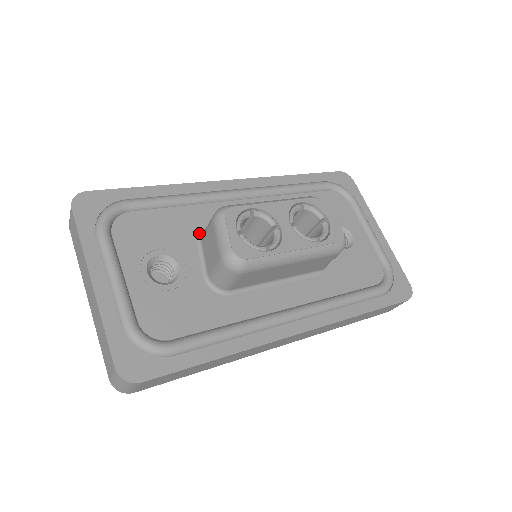
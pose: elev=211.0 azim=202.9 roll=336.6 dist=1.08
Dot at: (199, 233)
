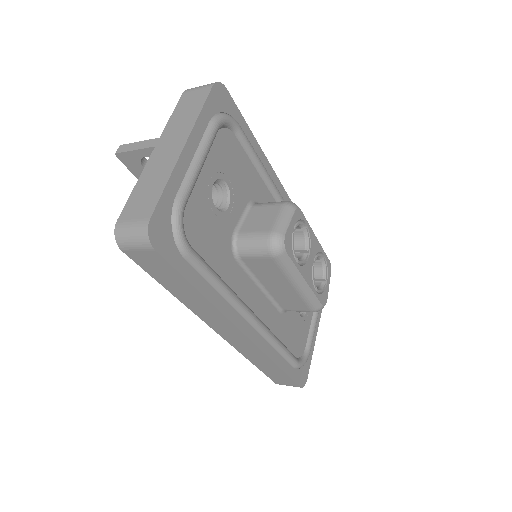
Dot at: (252, 200)
